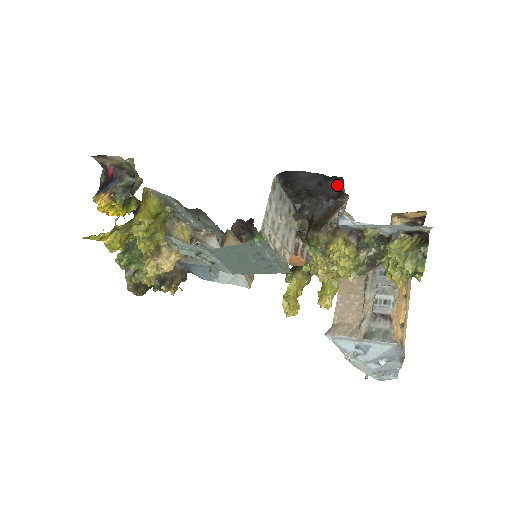
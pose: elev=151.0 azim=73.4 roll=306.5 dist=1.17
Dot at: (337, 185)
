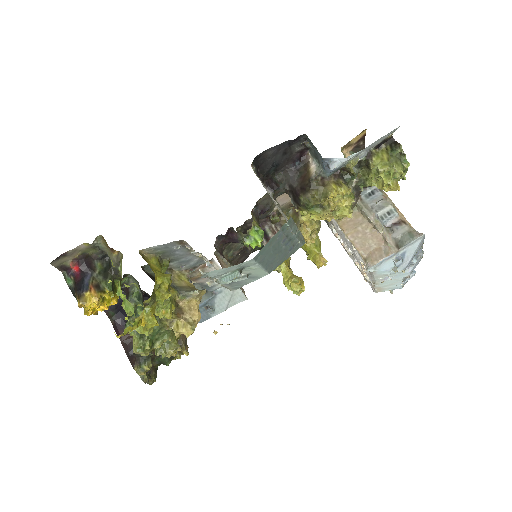
Dot at: (300, 145)
